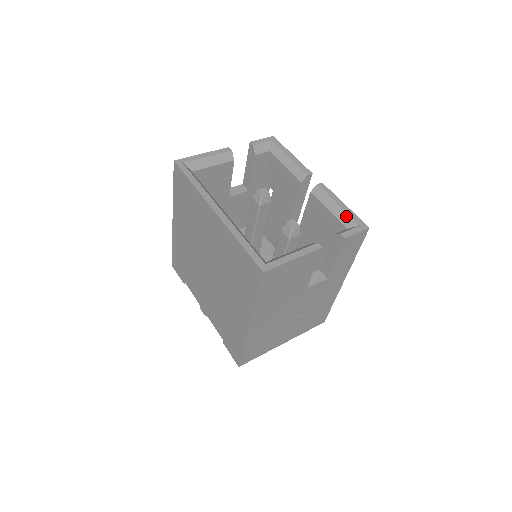
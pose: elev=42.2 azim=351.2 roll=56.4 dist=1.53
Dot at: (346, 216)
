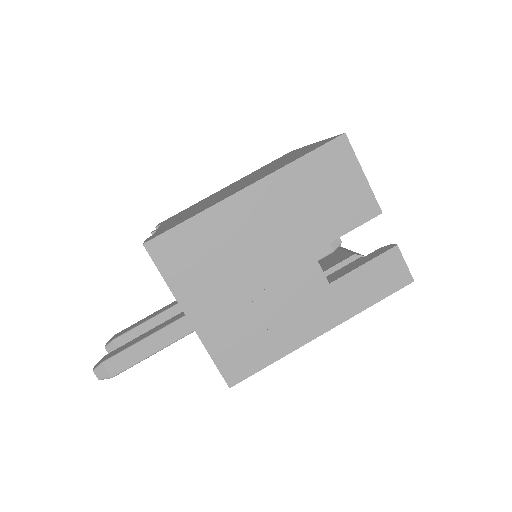
Dot at: occluded
